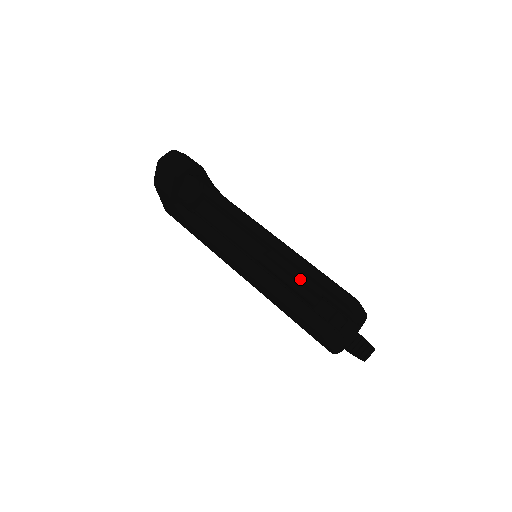
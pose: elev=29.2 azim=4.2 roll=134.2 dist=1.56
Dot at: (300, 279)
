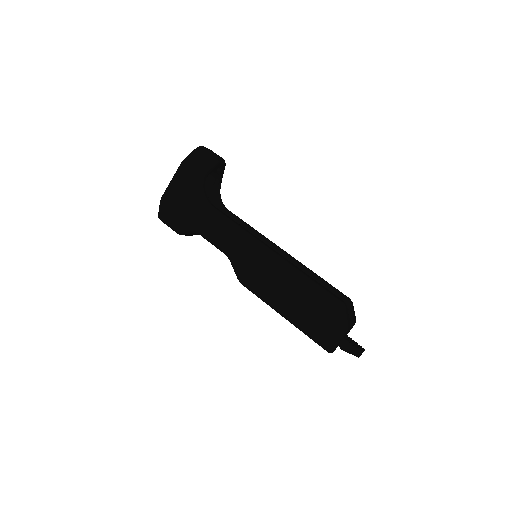
Dot at: occluded
